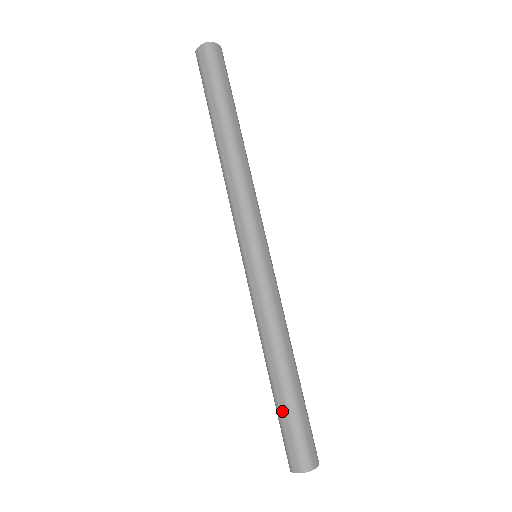
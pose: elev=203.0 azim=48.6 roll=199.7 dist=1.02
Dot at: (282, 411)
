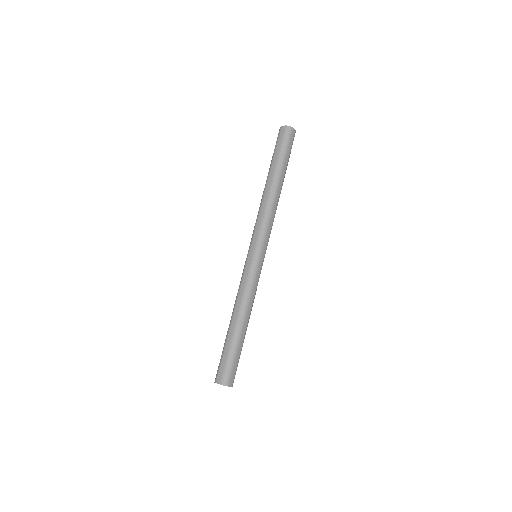
Dot at: (227, 346)
